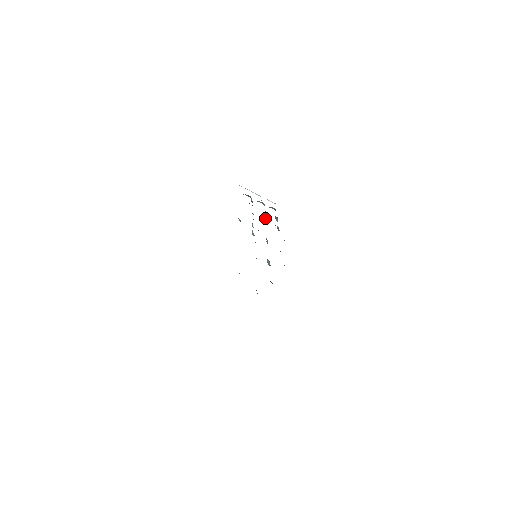
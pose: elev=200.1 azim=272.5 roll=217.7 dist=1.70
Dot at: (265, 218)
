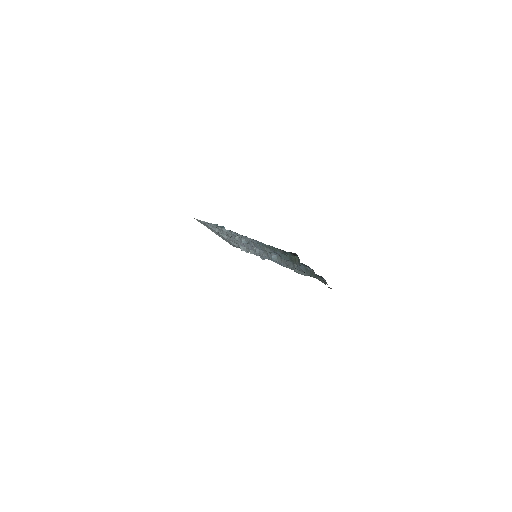
Dot at: occluded
